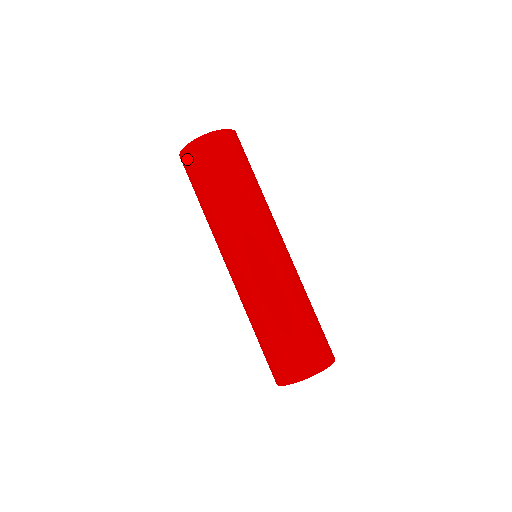
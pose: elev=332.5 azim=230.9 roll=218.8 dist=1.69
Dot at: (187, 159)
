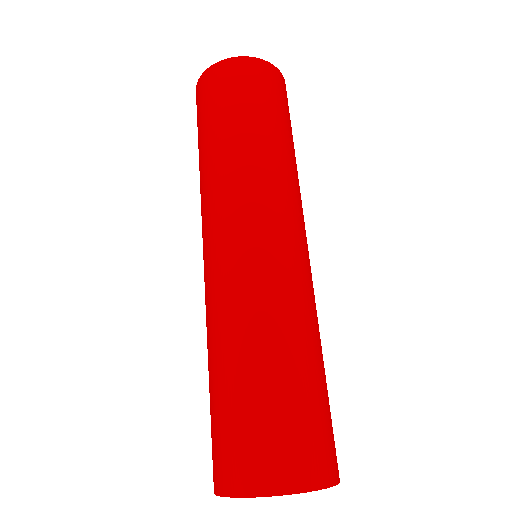
Dot at: (223, 74)
